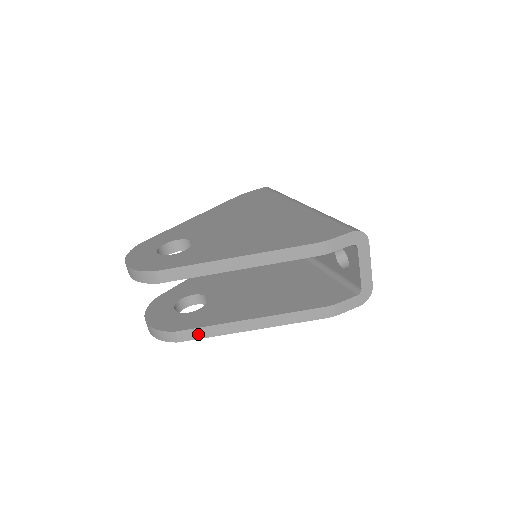
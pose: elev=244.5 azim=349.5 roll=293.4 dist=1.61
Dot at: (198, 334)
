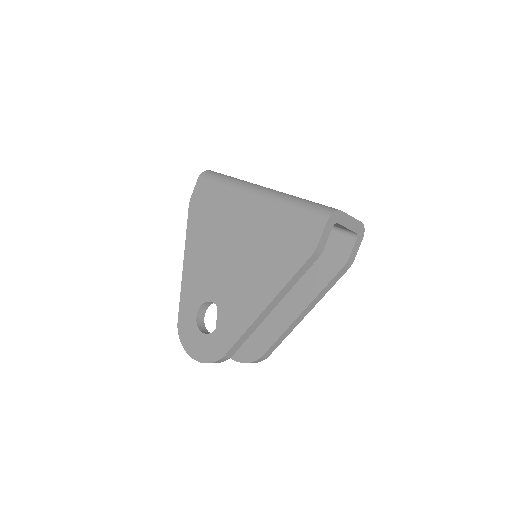
Dot at: (275, 346)
